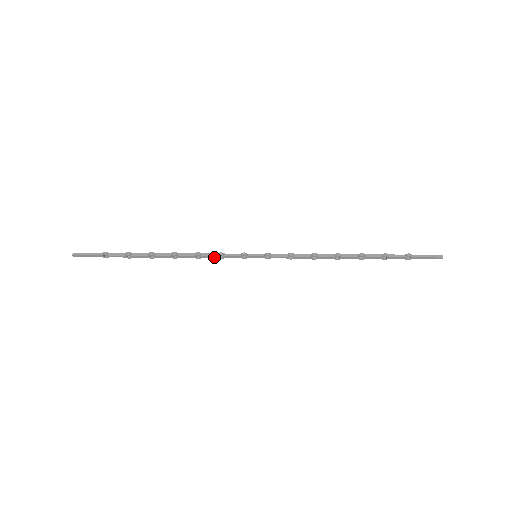
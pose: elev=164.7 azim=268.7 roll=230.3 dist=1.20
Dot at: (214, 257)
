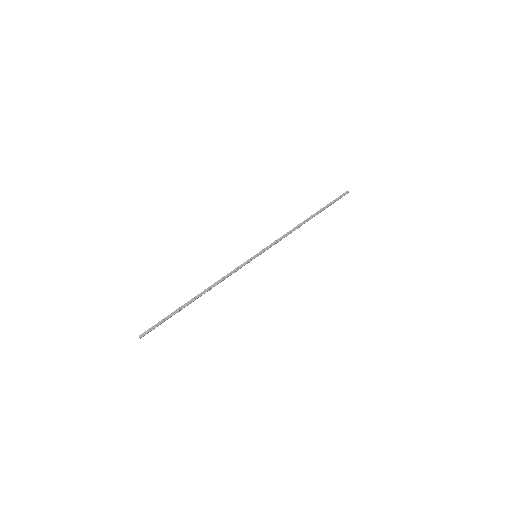
Dot at: occluded
